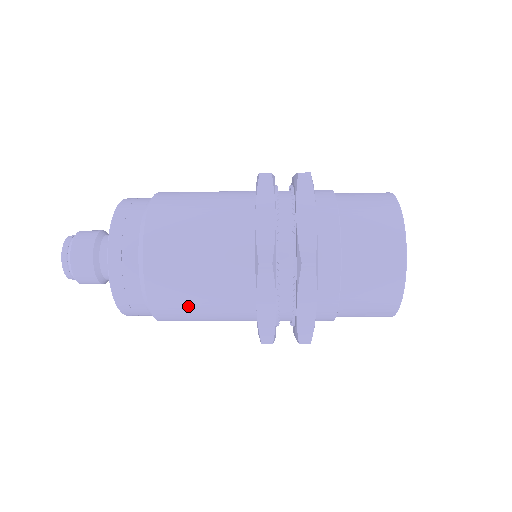
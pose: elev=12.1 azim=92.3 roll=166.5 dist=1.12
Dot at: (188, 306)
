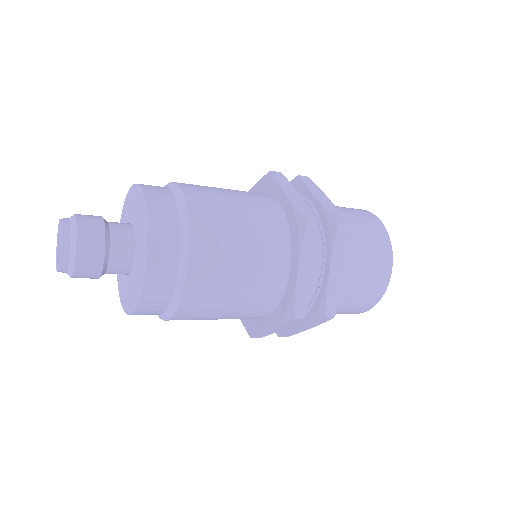
Dot at: (203, 319)
